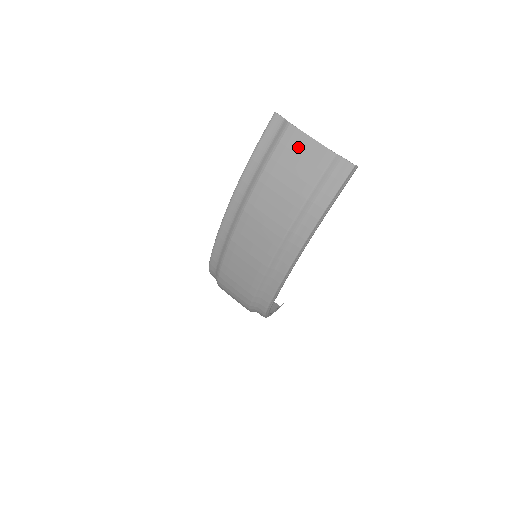
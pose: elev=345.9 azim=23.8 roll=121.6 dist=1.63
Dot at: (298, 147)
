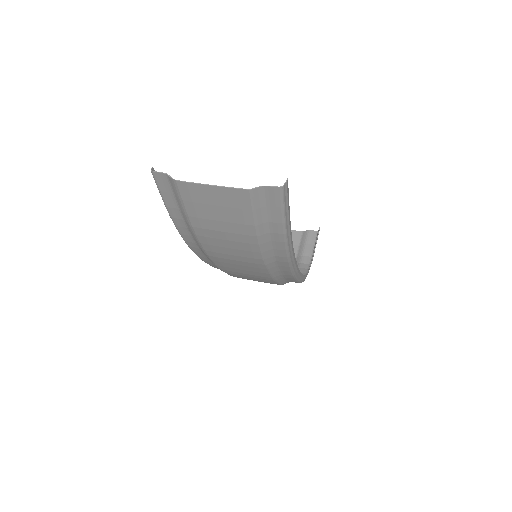
Dot at: (205, 199)
